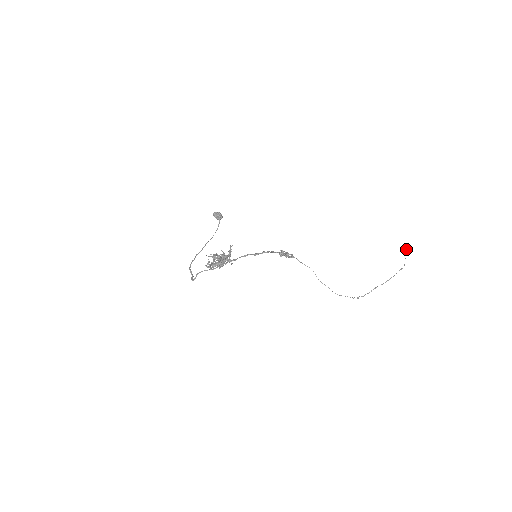
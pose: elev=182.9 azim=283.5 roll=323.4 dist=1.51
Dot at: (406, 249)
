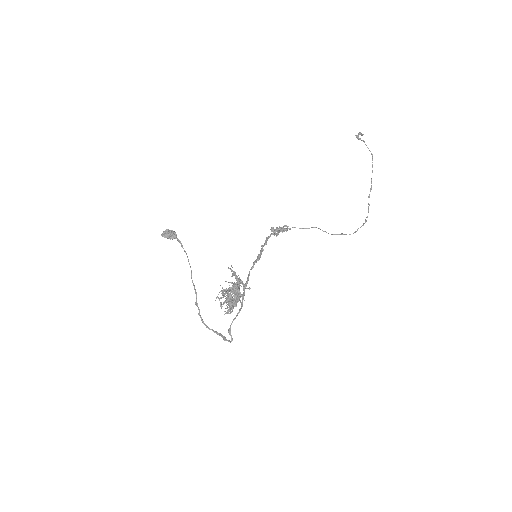
Dot at: (358, 134)
